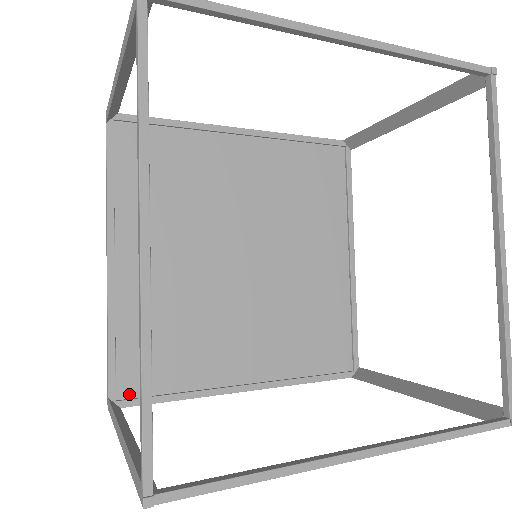
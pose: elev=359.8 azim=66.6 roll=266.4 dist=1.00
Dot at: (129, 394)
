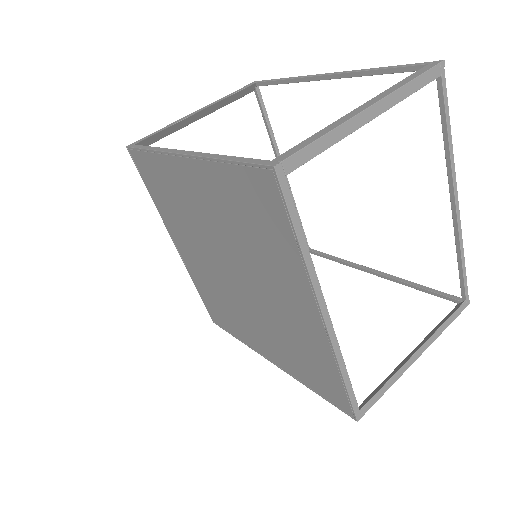
Dot at: (276, 186)
